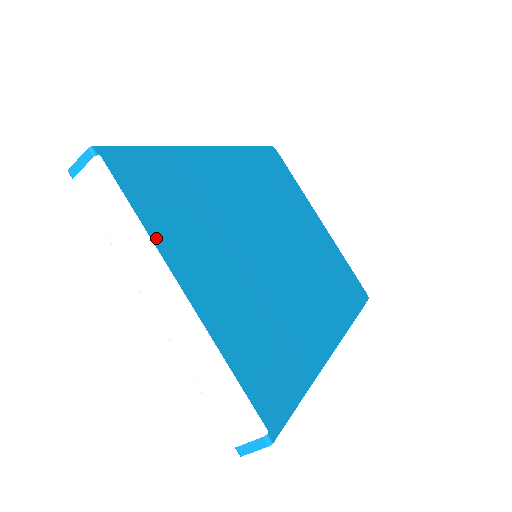
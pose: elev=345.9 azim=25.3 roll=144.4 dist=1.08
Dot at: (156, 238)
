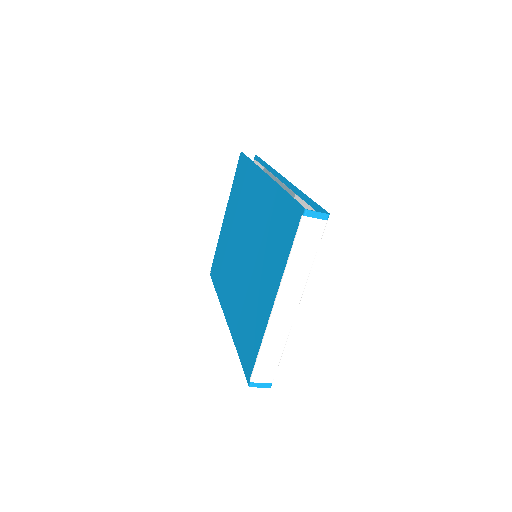
Dot at: occluded
